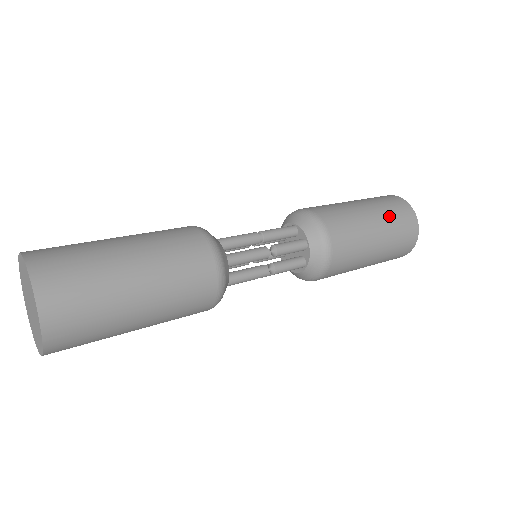
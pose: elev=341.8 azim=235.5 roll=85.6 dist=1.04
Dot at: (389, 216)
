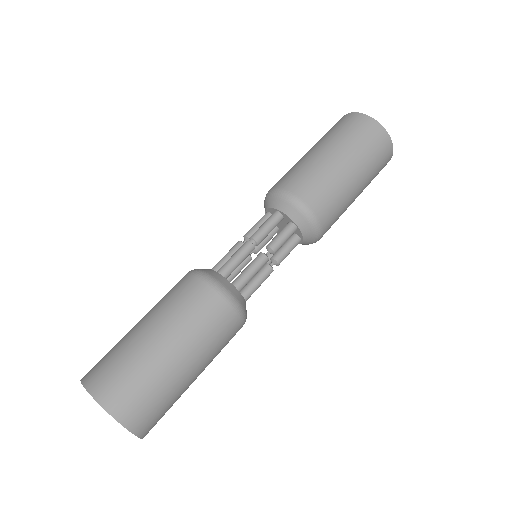
Dot at: (360, 150)
